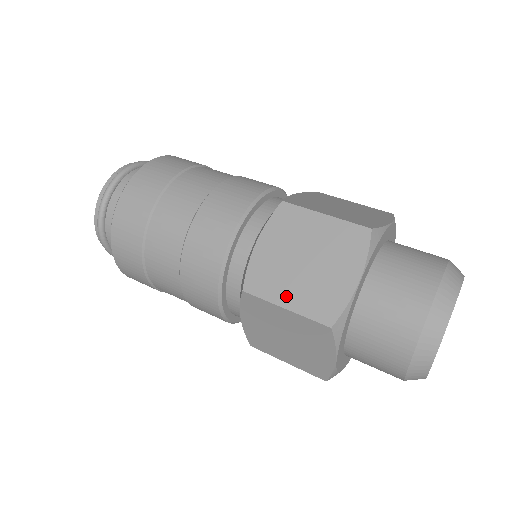
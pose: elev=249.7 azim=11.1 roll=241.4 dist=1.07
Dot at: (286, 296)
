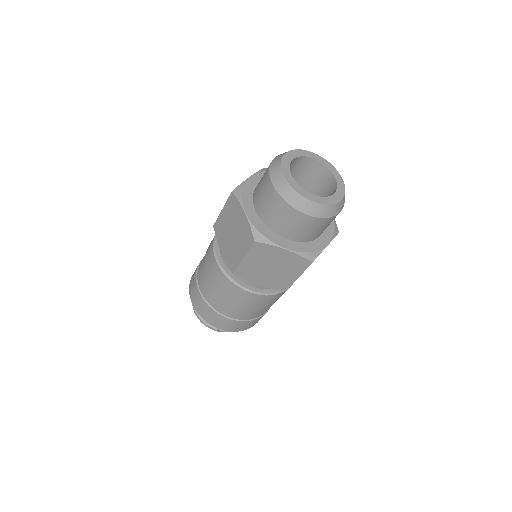
Dot at: occluded
